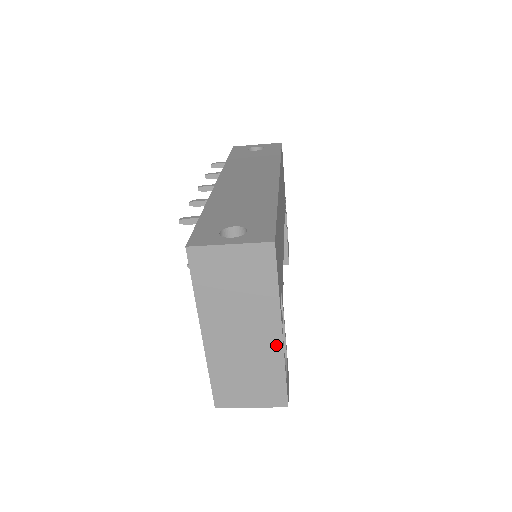
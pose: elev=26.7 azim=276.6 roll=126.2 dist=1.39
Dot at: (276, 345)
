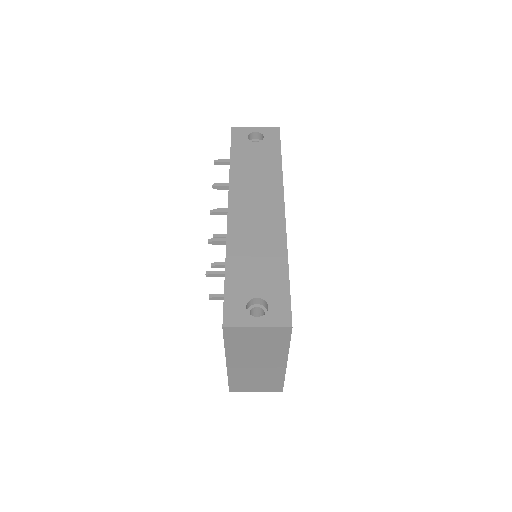
Dot at: (281, 368)
